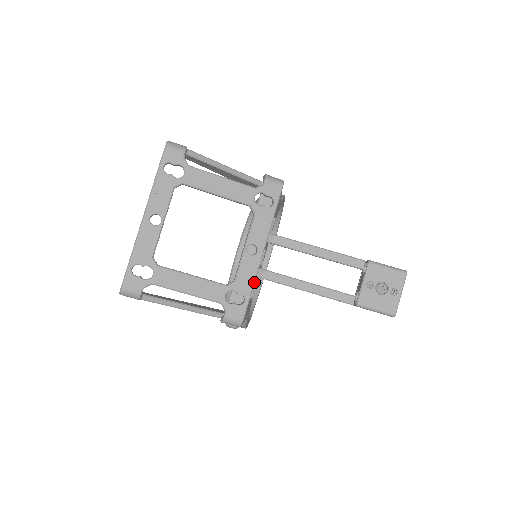
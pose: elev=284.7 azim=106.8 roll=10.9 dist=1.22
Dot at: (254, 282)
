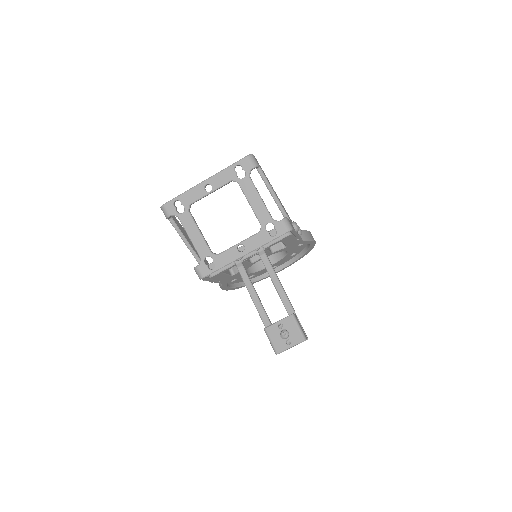
Dot at: occluded
